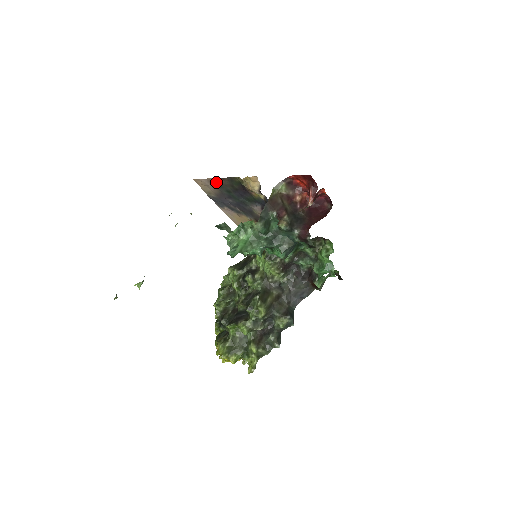
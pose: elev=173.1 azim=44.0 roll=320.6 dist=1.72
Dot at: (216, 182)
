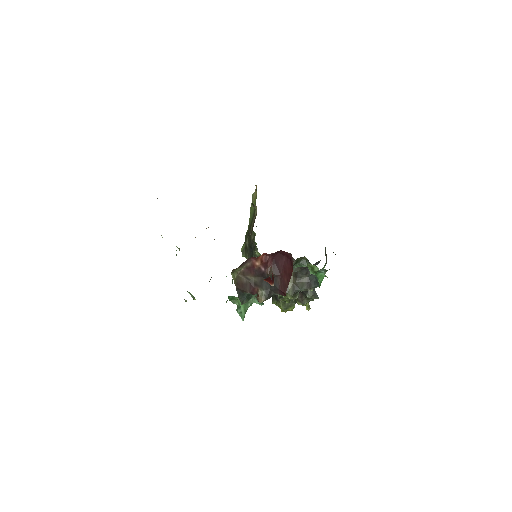
Dot at: occluded
